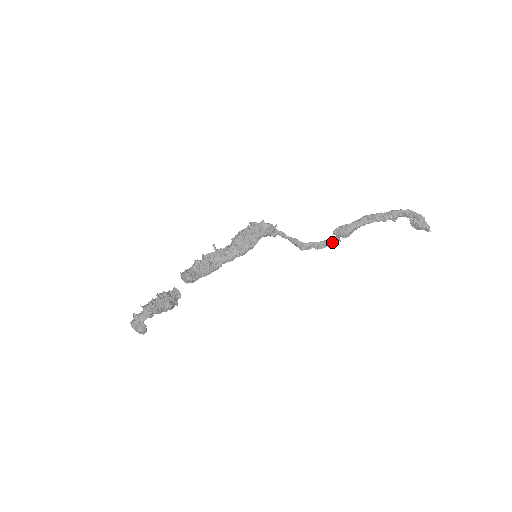
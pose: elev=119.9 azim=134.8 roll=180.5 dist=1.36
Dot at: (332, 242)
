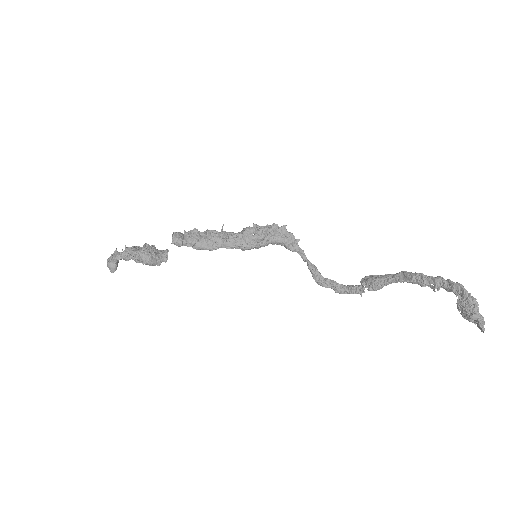
Dot at: (355, 290)
